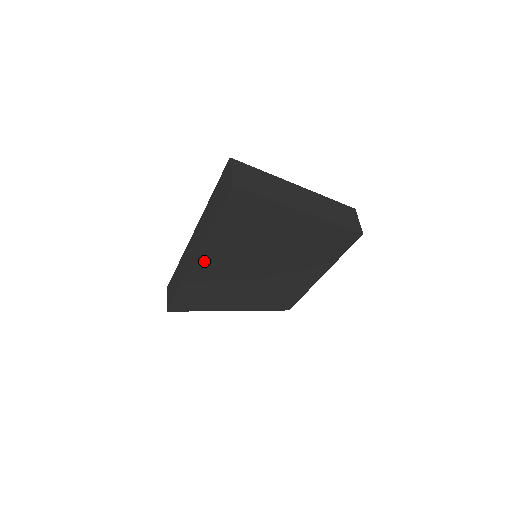
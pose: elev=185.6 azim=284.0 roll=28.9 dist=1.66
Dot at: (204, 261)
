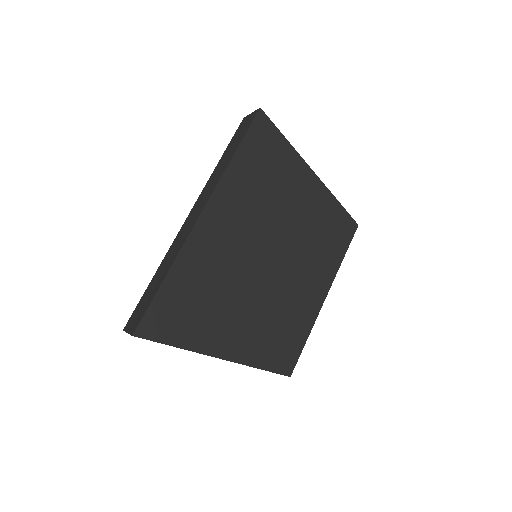
Dot at: (211, 219)
